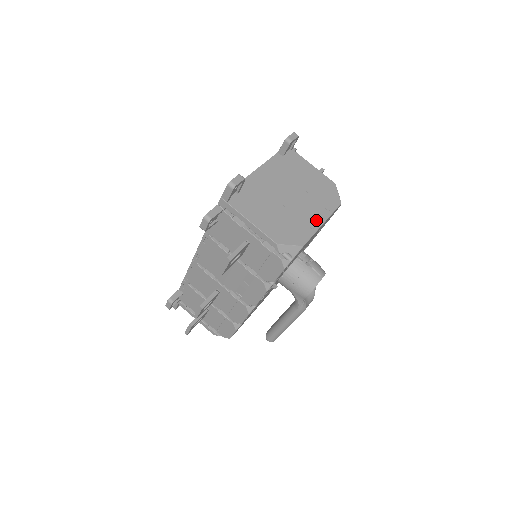
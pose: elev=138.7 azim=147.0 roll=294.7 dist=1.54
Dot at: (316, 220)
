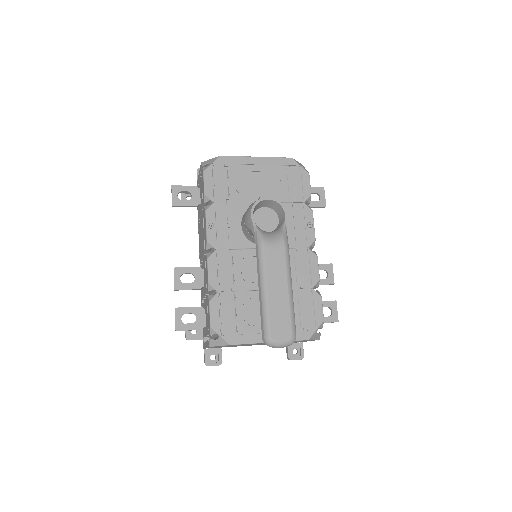
Dot at: occluded
